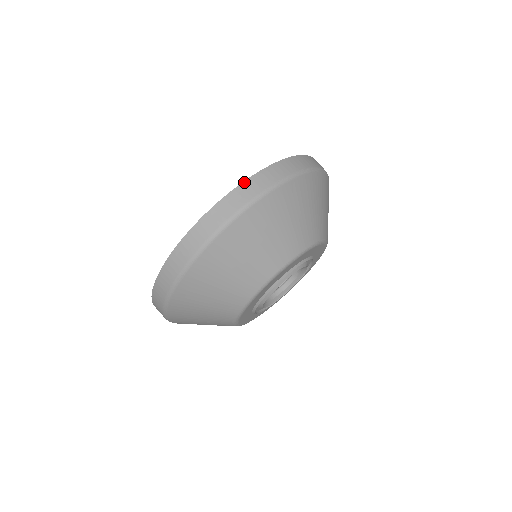
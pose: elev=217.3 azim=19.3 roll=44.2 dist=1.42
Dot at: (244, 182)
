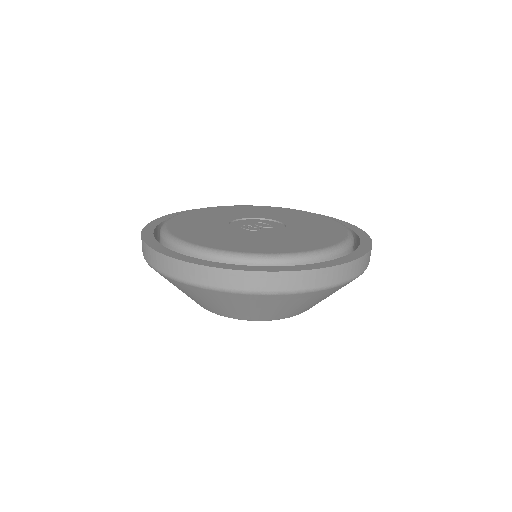
Dot at: (302, 271)
